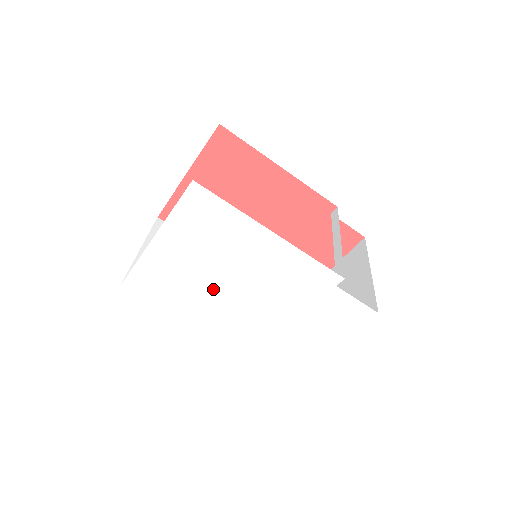
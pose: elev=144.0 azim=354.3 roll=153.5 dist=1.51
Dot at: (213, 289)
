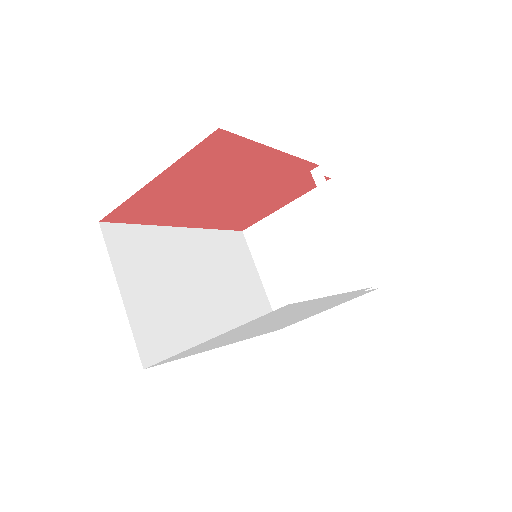
Dot at: (249, 332)
